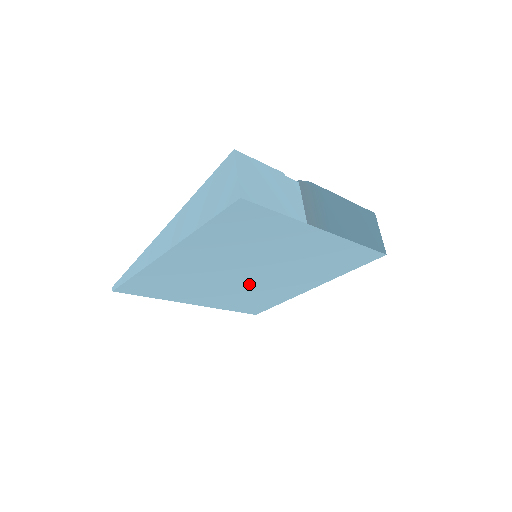
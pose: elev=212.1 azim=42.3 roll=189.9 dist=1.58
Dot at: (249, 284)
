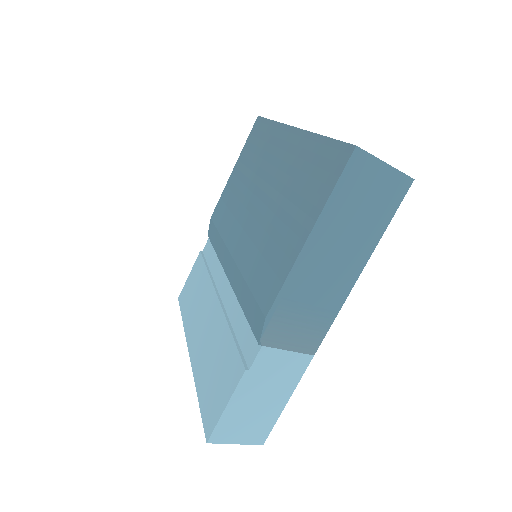
Dot at: occluded
